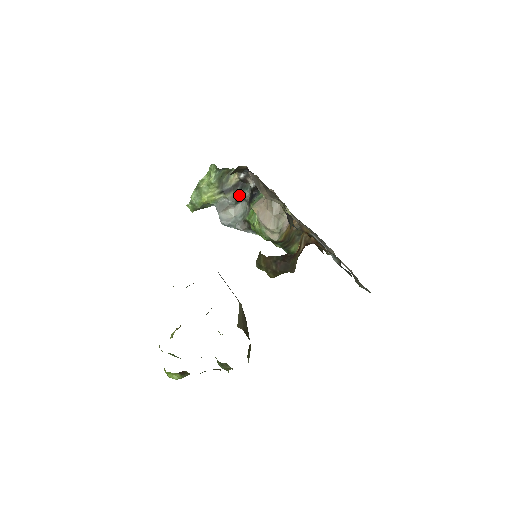
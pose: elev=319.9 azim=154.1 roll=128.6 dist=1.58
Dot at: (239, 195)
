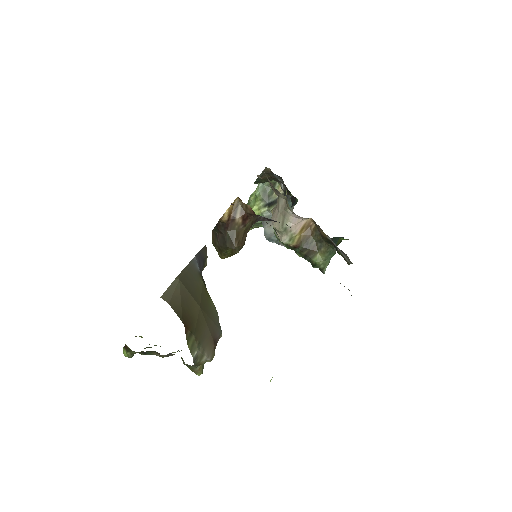
Dot at: occluded
